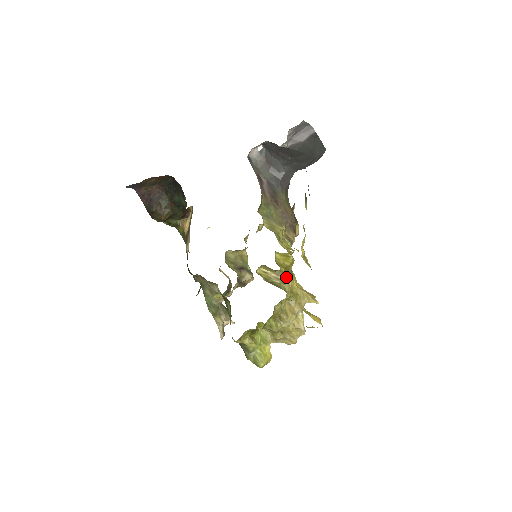
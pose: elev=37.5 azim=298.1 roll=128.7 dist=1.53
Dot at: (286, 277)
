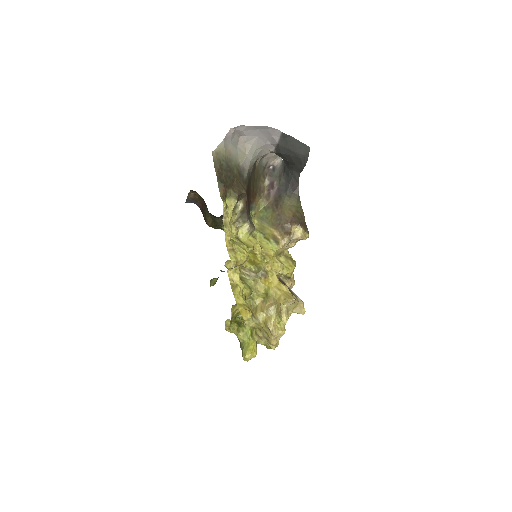
Dot at: (254, 274)
